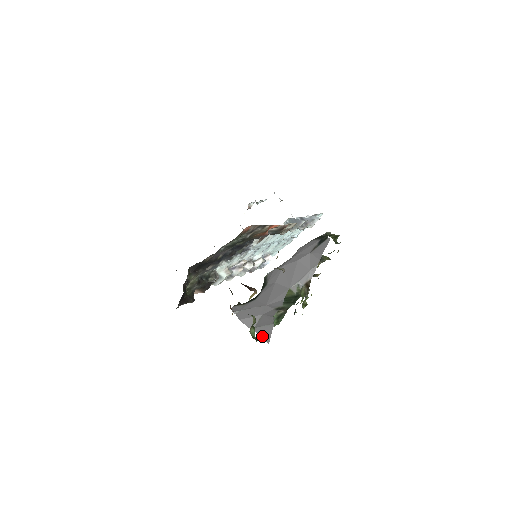
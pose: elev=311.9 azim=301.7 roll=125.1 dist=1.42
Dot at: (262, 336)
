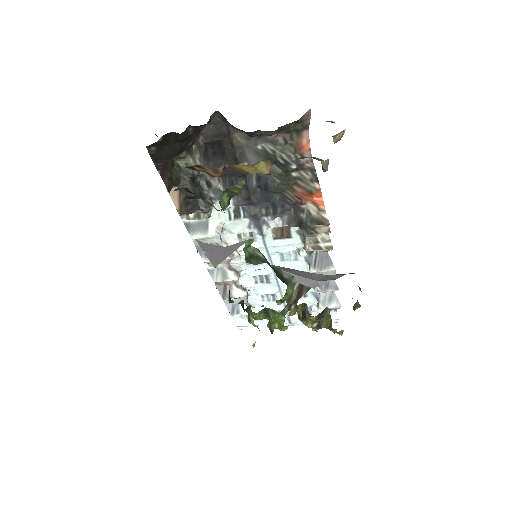
Dot at: (213, 259)
